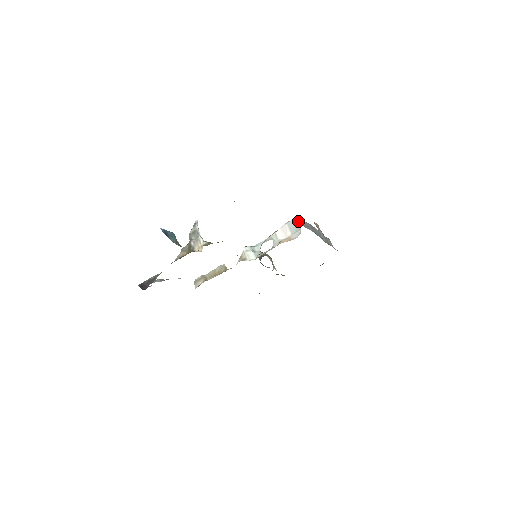
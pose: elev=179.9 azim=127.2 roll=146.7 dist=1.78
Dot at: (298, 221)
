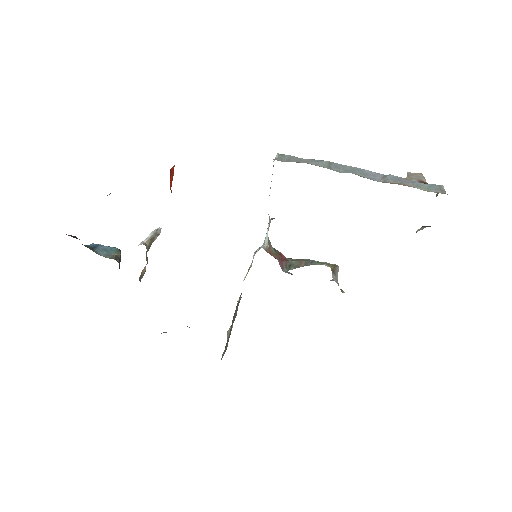
Dot at: (274, 160)
